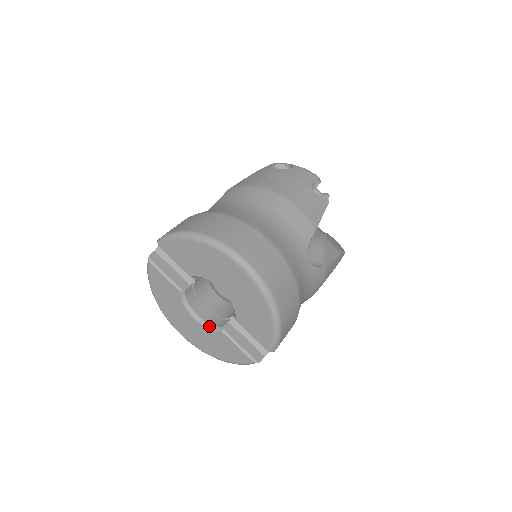
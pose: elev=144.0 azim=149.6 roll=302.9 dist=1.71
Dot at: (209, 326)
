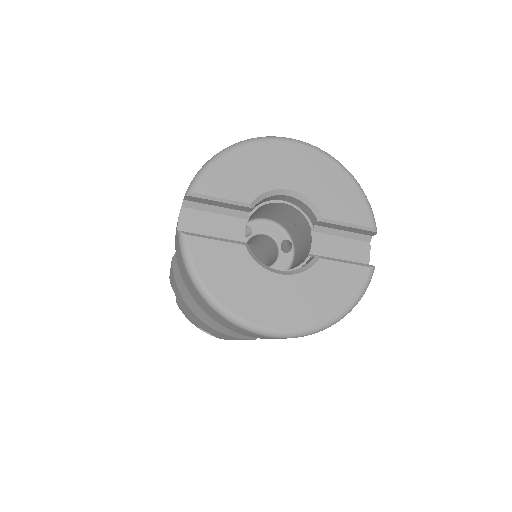
Dot at: (301, 270)
